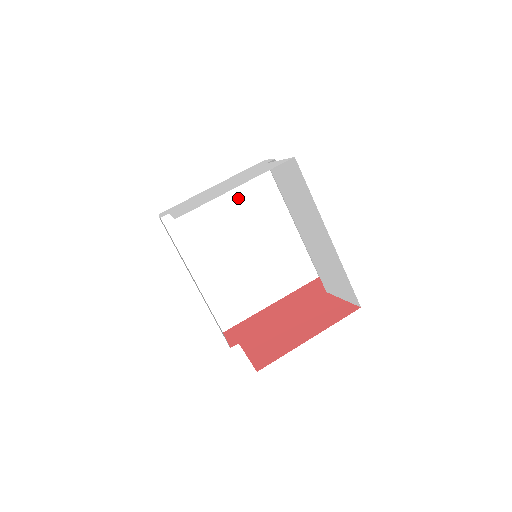
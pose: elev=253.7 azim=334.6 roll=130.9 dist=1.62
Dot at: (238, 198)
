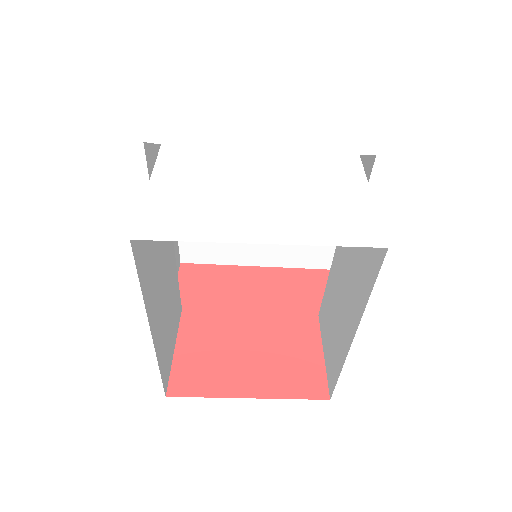
Dot at: occluded
